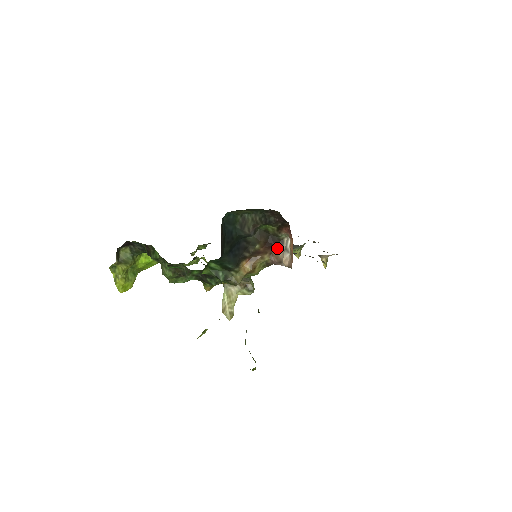
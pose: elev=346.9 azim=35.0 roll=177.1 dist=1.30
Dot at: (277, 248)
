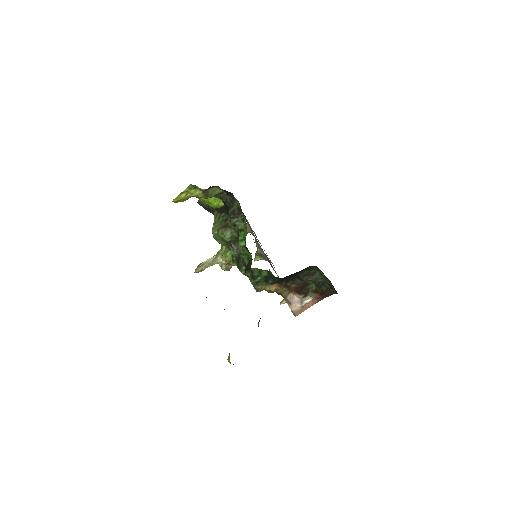
Dot at: (299, 295)
